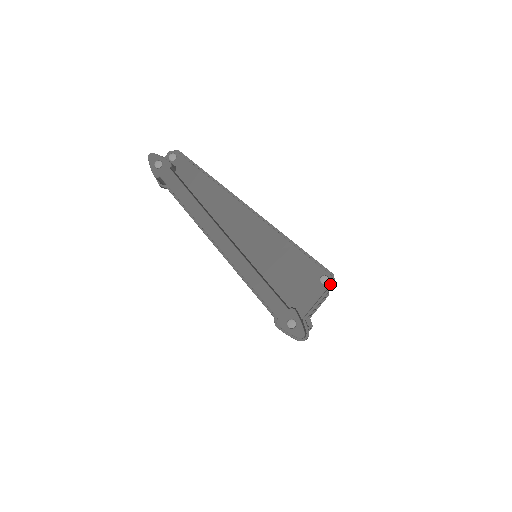
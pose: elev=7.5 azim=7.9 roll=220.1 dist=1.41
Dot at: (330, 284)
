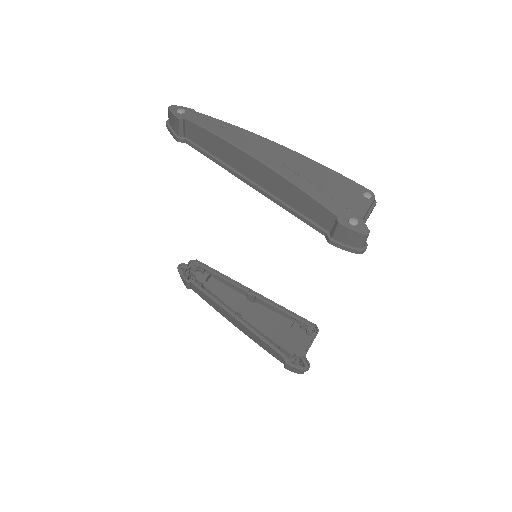
Dot at: (374, 198)
